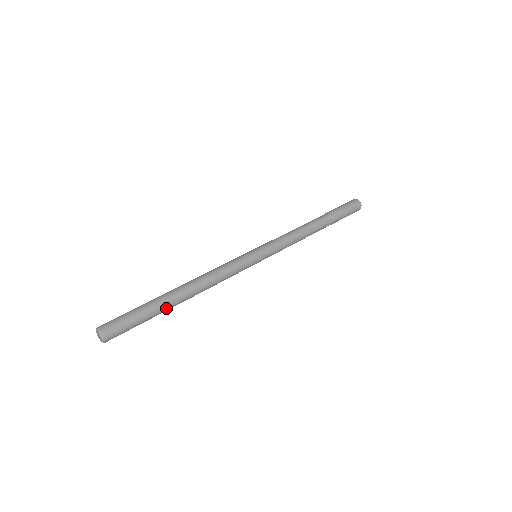
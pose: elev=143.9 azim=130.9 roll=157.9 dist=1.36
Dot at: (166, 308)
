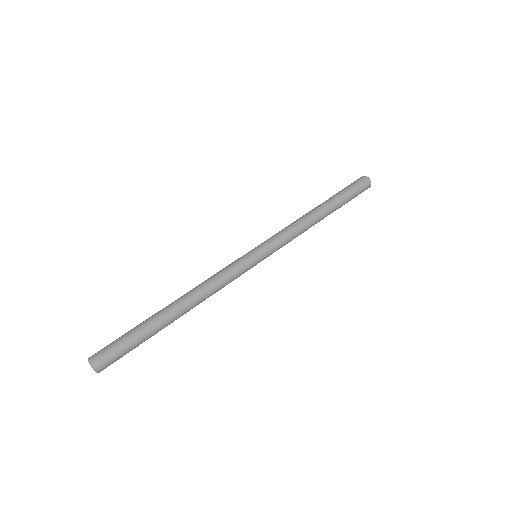
Dot at: (160, 325)
